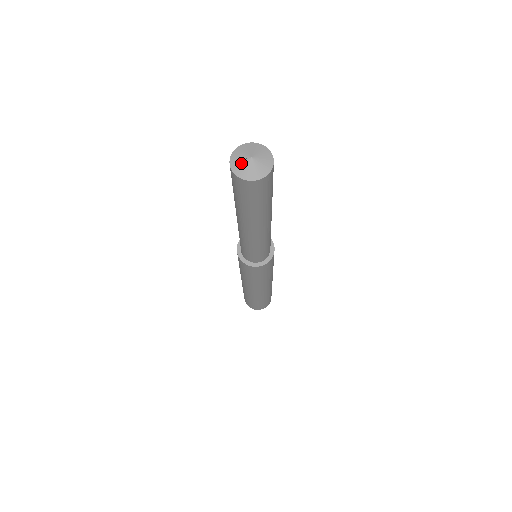
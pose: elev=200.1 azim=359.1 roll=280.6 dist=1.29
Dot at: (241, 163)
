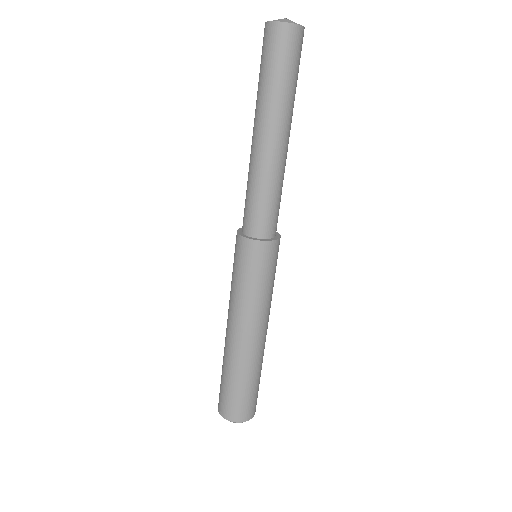
Dot at: occluded
